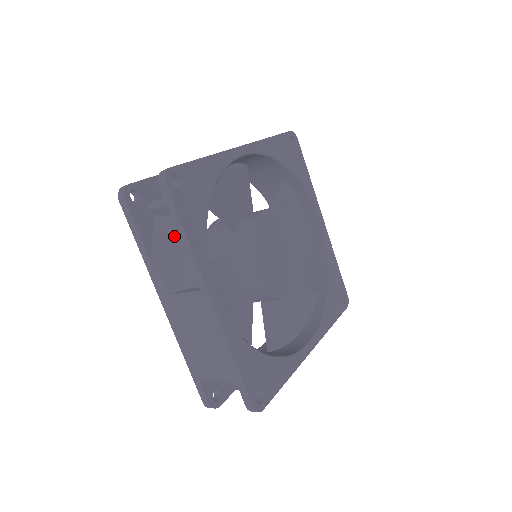
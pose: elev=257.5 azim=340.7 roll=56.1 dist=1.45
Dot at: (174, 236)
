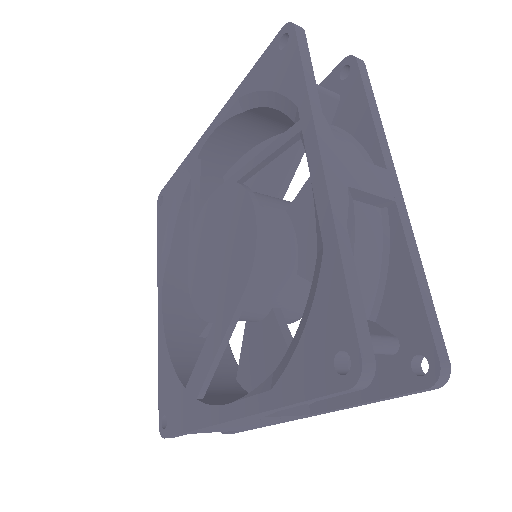
Dot at: occluded
